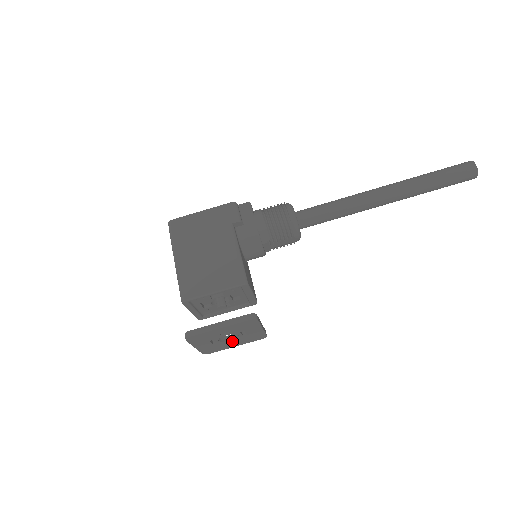
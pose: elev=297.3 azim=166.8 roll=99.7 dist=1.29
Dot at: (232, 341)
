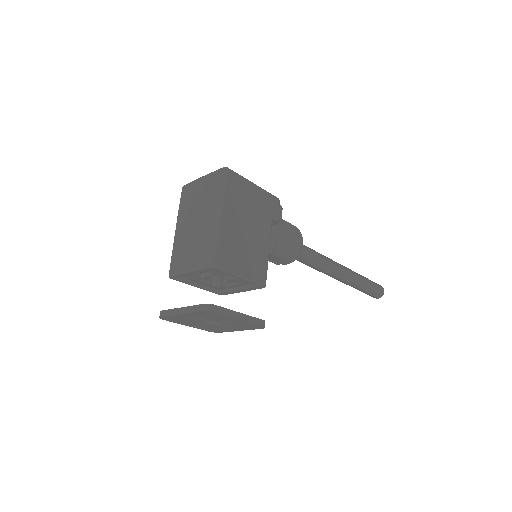
Dot at: (199, 323)
